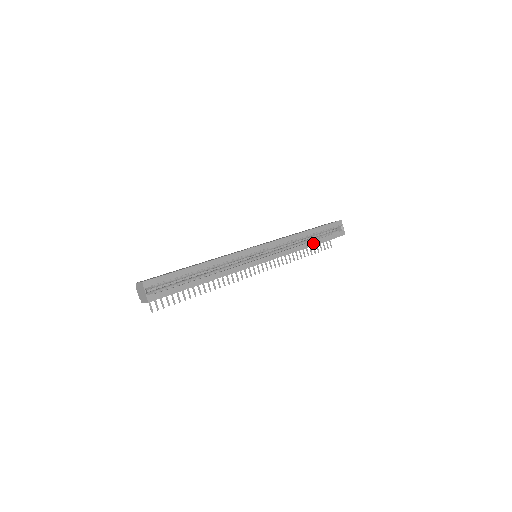
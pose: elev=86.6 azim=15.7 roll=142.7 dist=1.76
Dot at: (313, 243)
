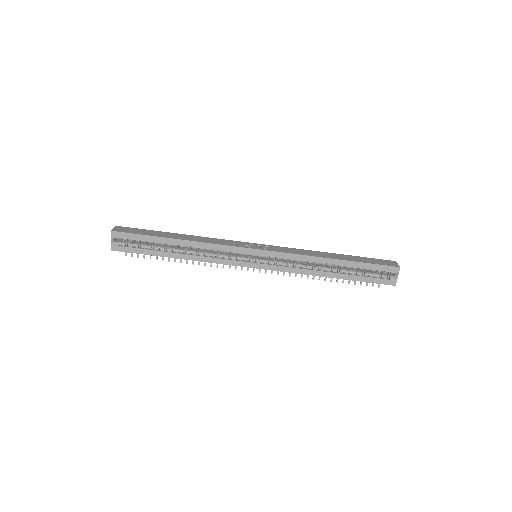
Dot at: (337, 275)
